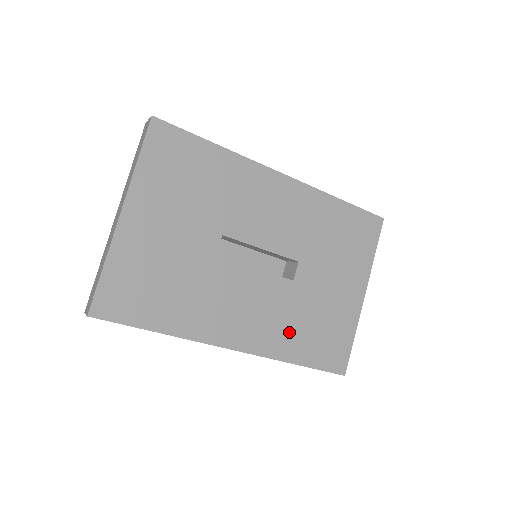
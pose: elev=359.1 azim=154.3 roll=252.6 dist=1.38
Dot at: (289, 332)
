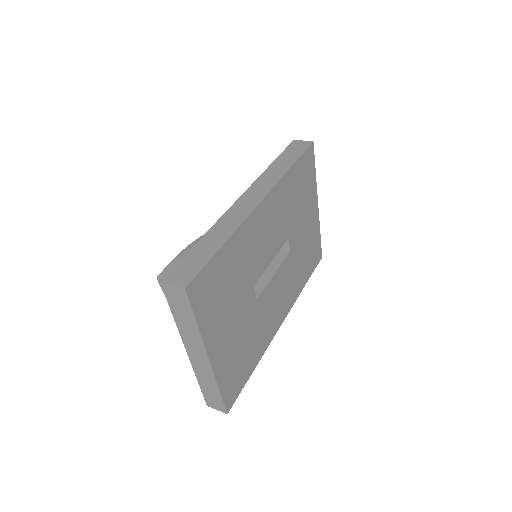
Dot at: (298, 278)
